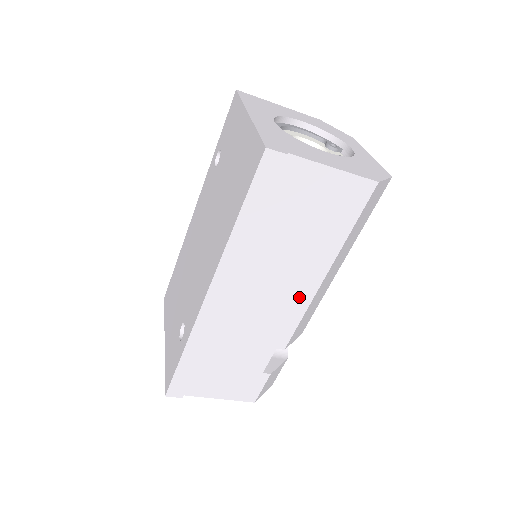
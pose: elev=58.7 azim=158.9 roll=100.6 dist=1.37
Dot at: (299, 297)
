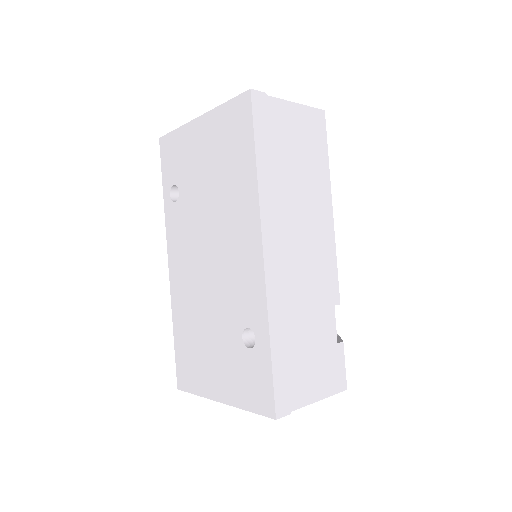
Dot at: (325, 237)
